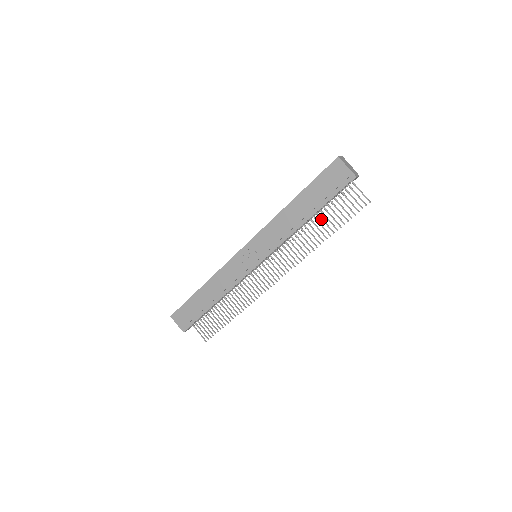
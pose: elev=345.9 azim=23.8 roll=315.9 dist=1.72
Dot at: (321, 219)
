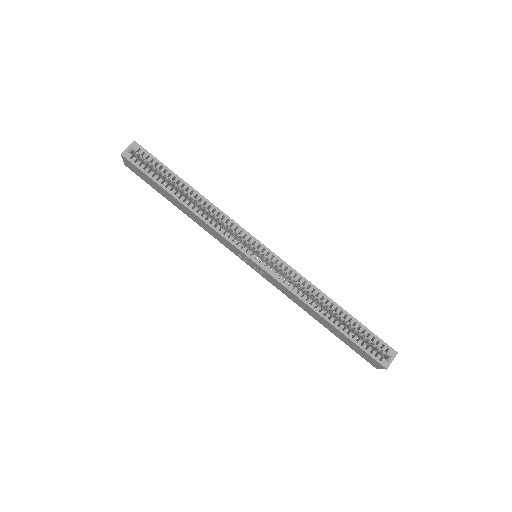
Dot at: occluded
